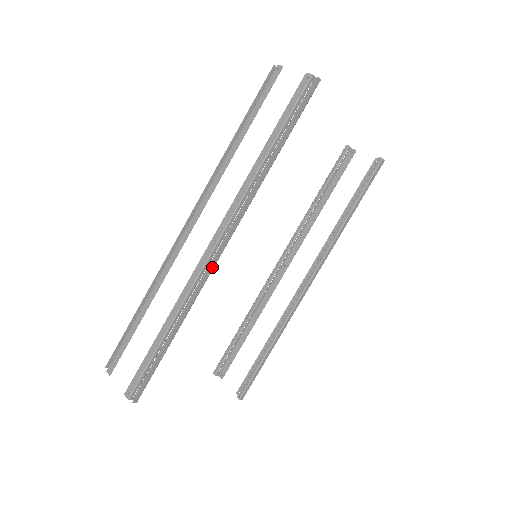
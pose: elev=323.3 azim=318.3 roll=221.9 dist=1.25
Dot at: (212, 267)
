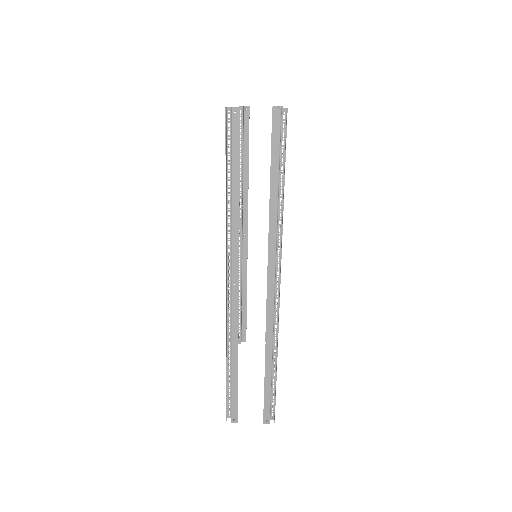
Dot at: (279, 303)
